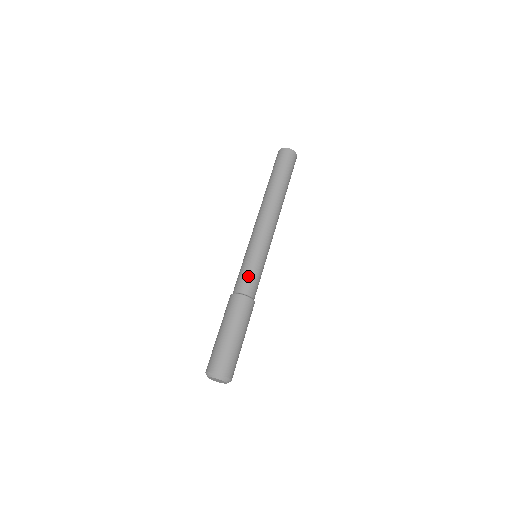
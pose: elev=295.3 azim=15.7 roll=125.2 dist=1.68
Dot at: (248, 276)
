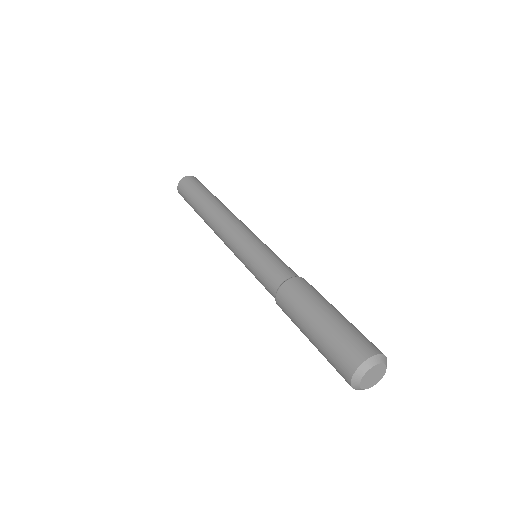
Dot at: (279, 262)
